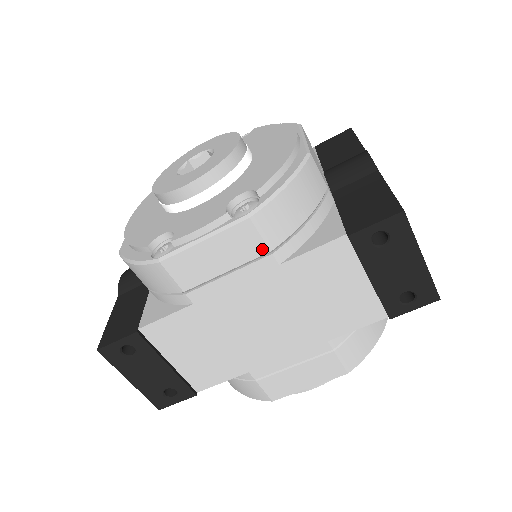
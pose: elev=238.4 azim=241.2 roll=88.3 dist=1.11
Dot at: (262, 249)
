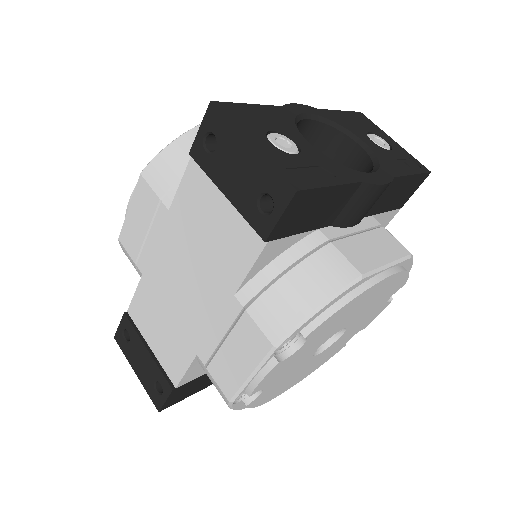
Dot at: (155, 199)
